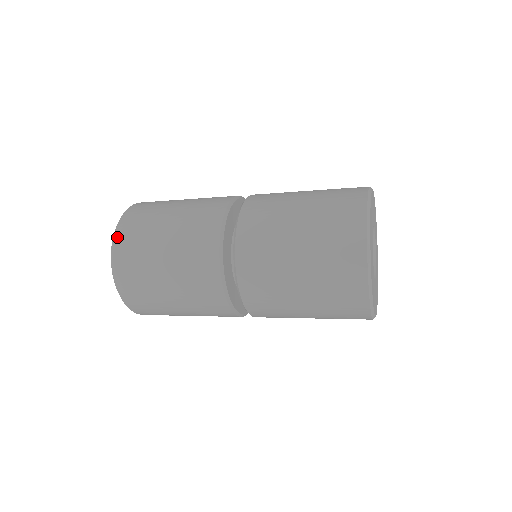
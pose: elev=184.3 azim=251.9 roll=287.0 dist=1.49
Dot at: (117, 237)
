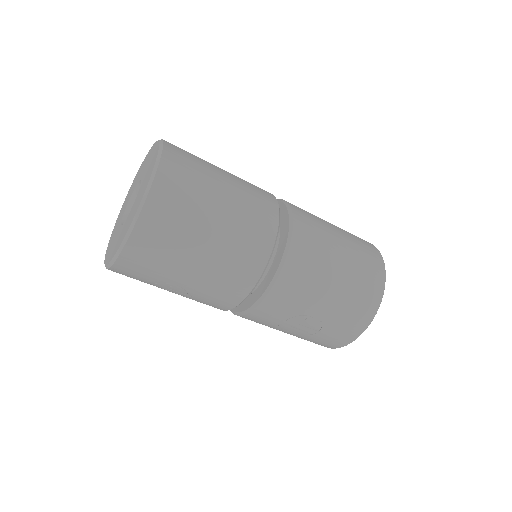
Dot at: occluded
